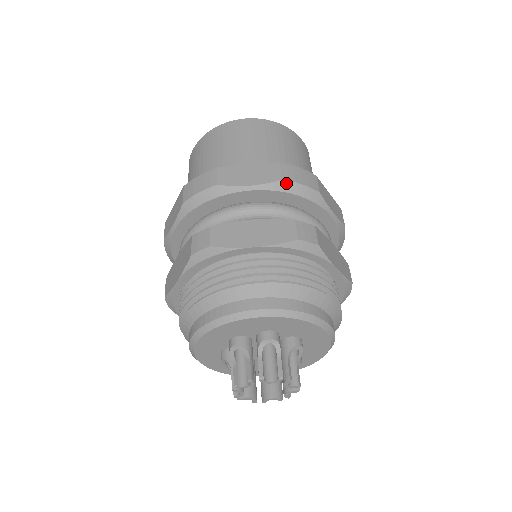
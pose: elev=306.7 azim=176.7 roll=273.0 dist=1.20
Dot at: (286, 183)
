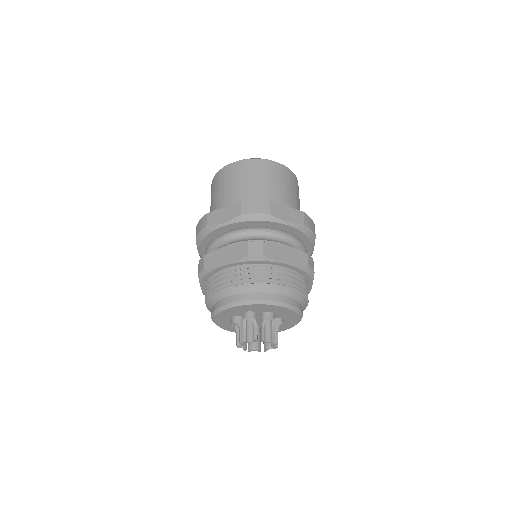
Dot at: (244, 216)
